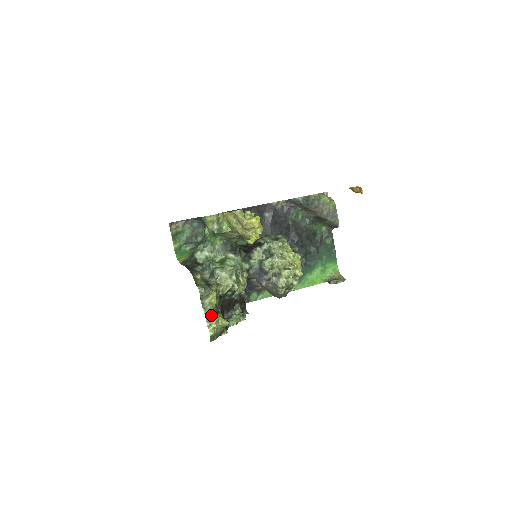
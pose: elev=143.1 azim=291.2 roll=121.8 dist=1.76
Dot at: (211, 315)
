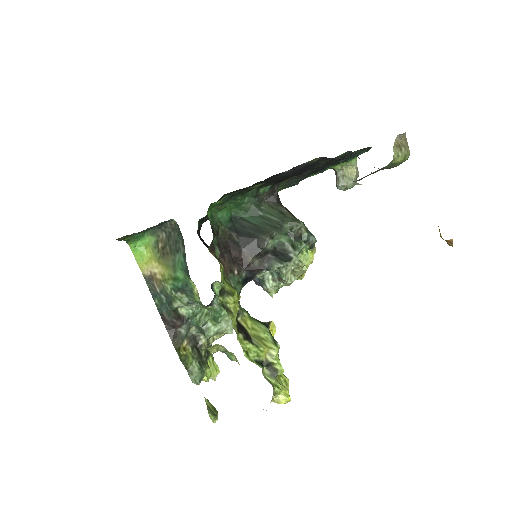
Dot at: occluded
